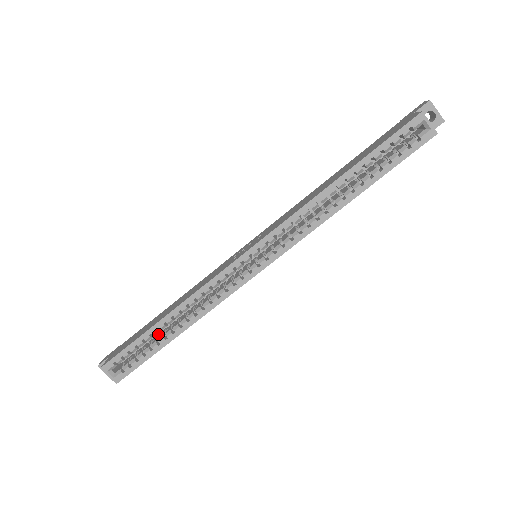
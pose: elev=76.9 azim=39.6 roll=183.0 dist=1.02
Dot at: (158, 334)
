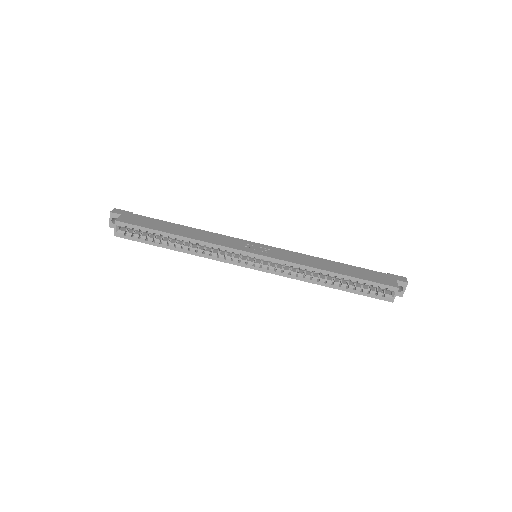
Dot at: occluded
